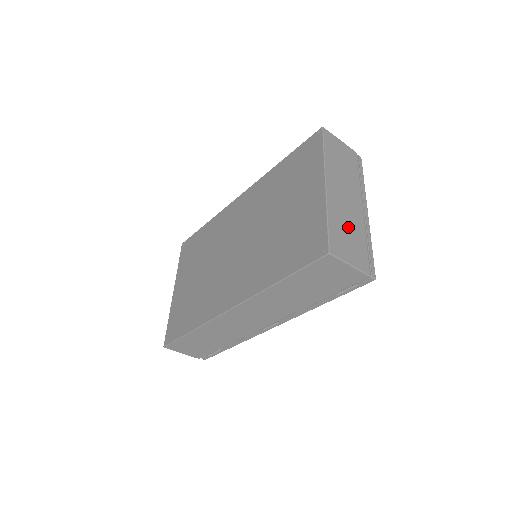
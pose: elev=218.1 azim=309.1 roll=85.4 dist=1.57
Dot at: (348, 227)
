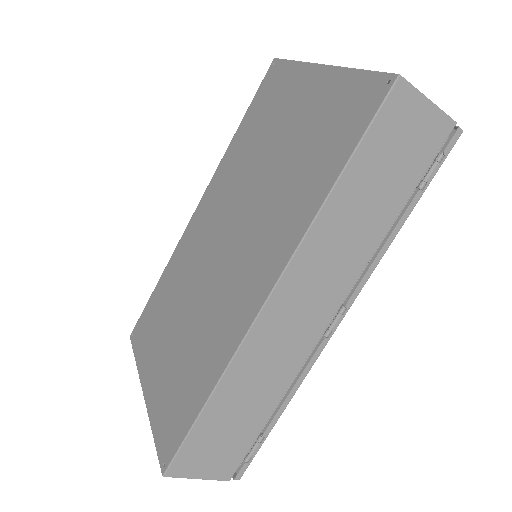
Dot at: occluded
